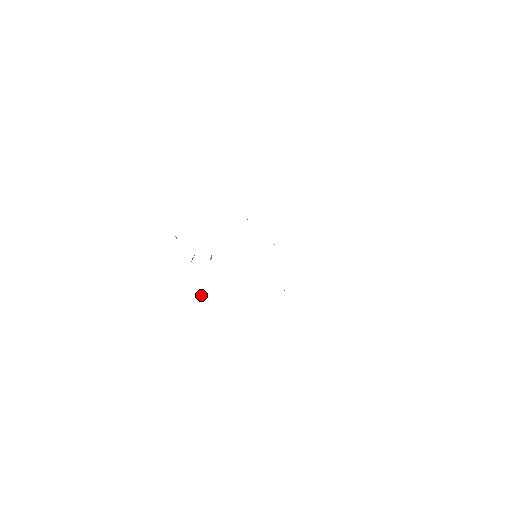
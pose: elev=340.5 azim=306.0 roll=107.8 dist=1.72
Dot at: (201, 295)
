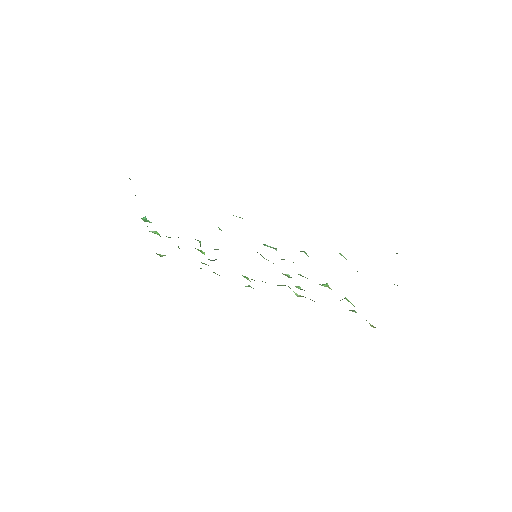
Dot at: occluded
